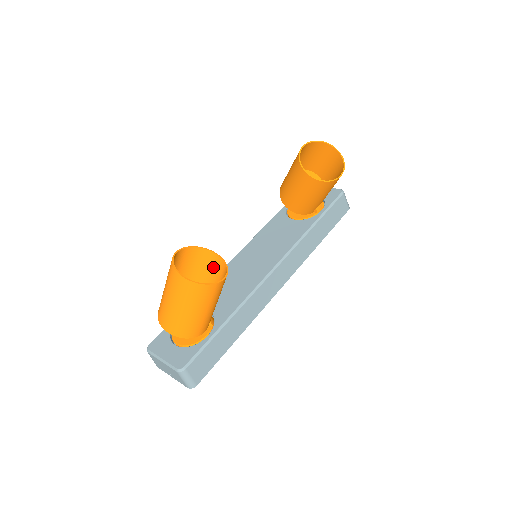
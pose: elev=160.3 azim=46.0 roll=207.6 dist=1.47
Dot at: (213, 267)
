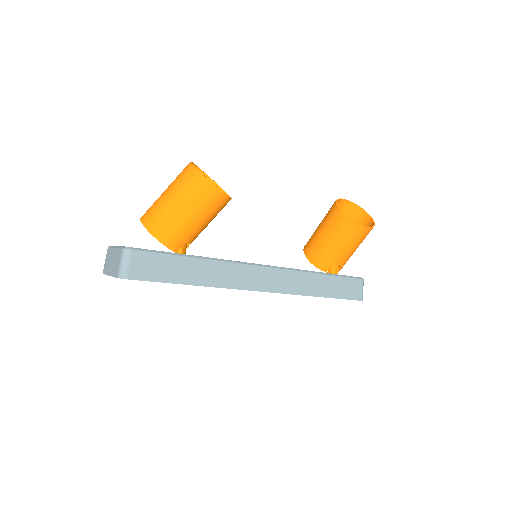
Dot at: occluded
